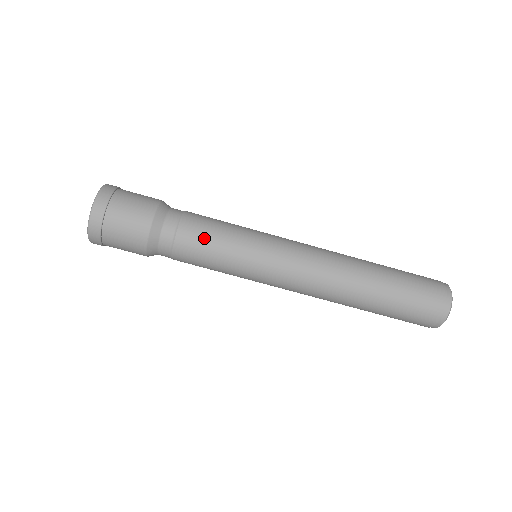
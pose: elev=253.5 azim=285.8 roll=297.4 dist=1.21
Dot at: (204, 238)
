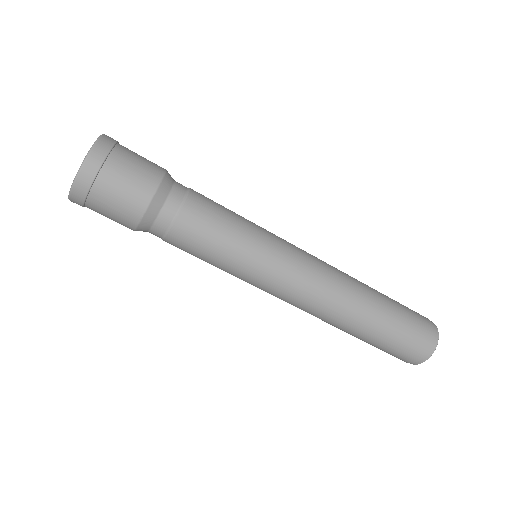
Dot at: (207, 230)
